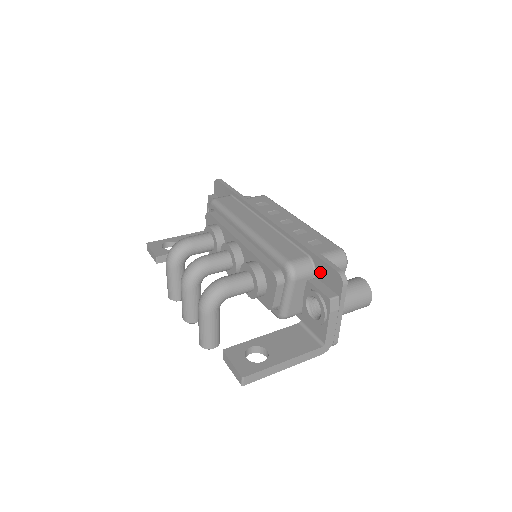
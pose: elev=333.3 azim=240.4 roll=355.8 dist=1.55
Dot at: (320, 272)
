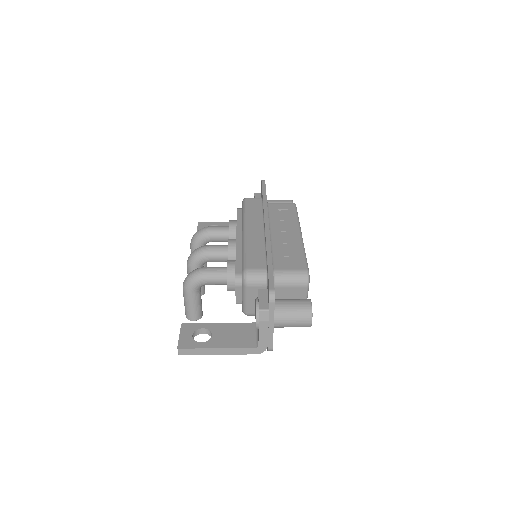
Dot at: occluded
